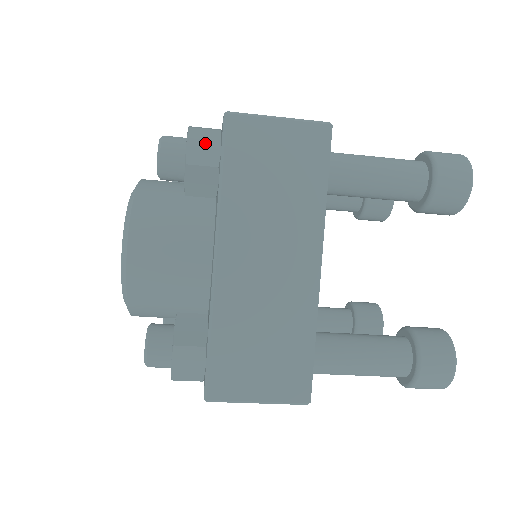
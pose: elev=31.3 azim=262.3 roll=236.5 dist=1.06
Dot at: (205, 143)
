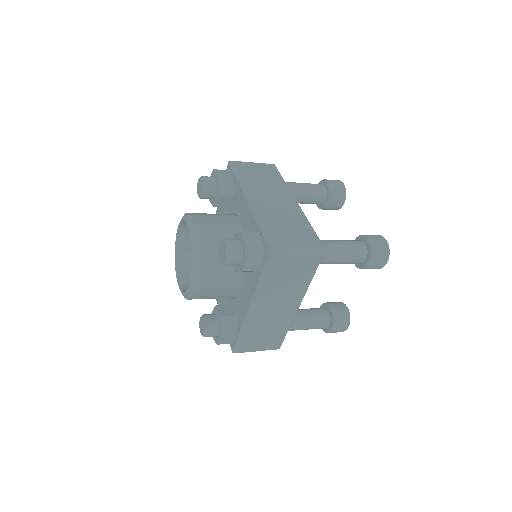
Dot at: (255, 259)
